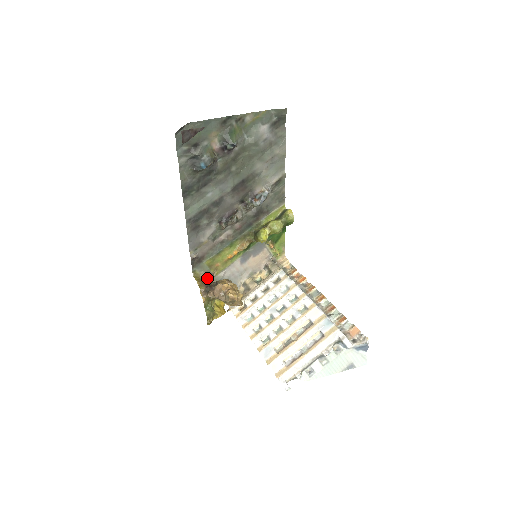
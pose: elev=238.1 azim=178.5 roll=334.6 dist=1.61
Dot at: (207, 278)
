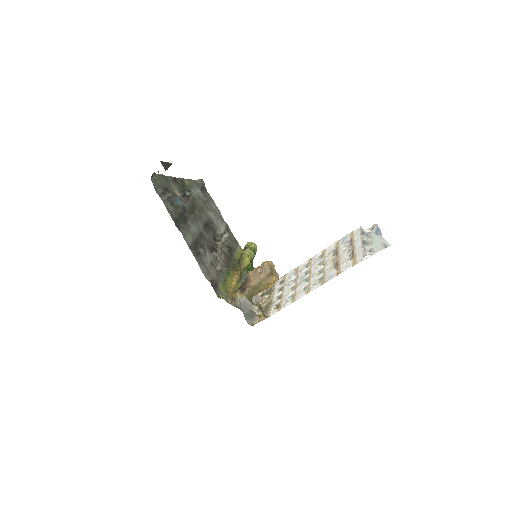
Dot at: occluded
